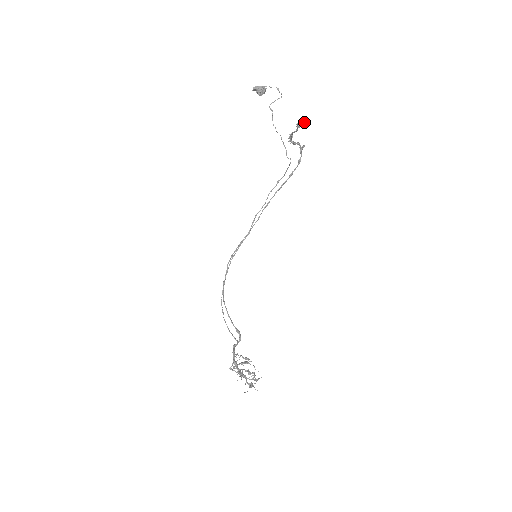
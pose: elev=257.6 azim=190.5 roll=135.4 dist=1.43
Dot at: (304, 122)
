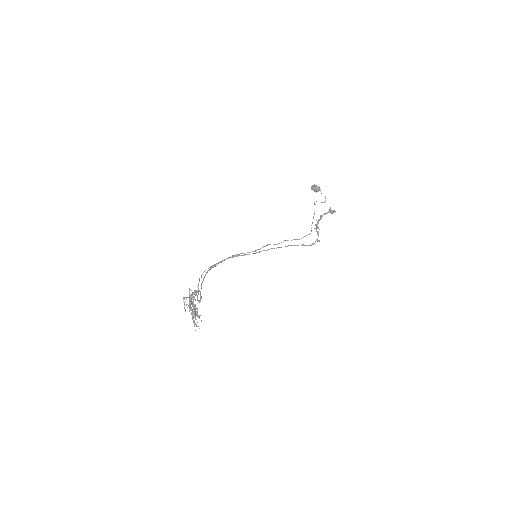
Dot at: (334, 212)
